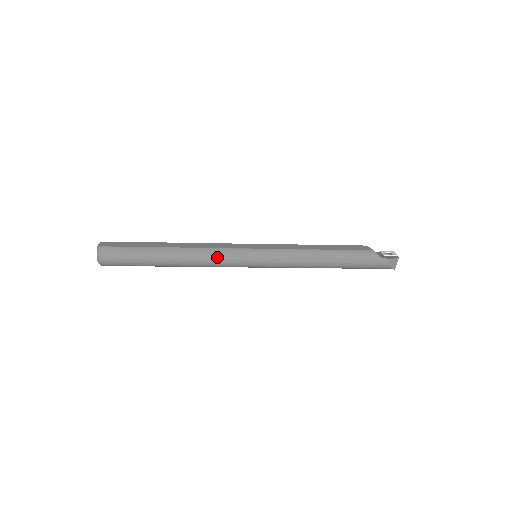
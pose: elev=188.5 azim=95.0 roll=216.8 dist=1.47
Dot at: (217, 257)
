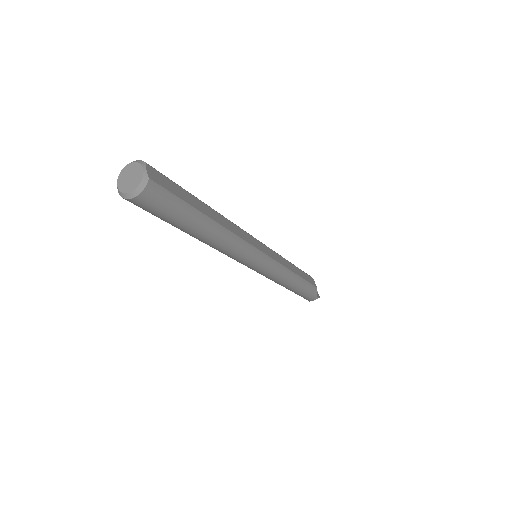
Dot at: (241, 252)
